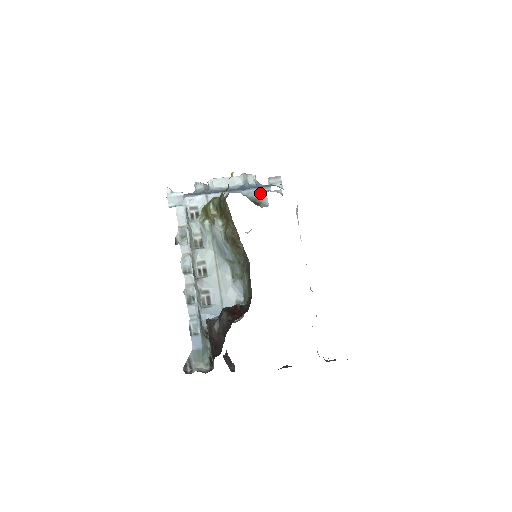
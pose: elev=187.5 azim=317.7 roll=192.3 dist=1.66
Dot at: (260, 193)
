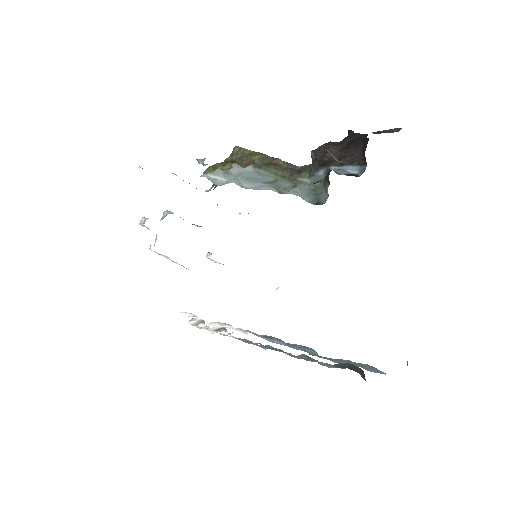
Dot at: occluded
